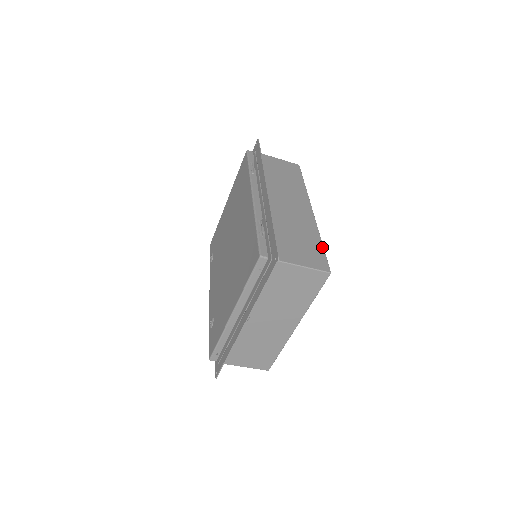
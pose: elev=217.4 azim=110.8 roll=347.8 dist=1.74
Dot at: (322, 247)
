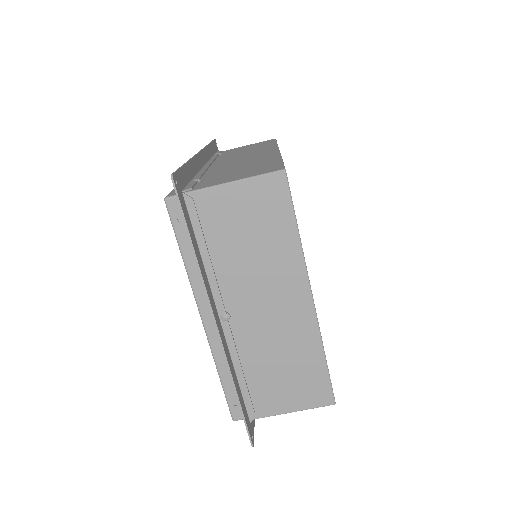
Dot at: (279, 161)
